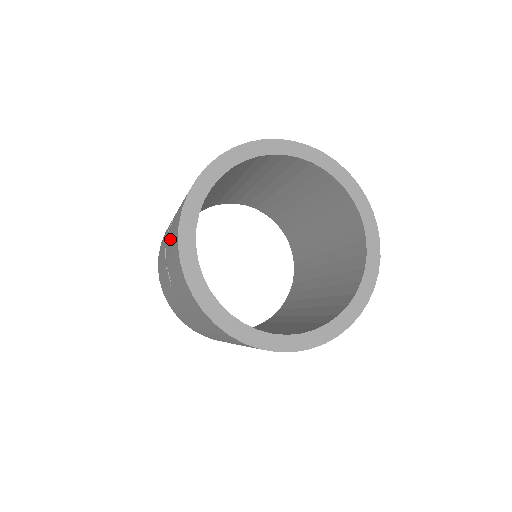
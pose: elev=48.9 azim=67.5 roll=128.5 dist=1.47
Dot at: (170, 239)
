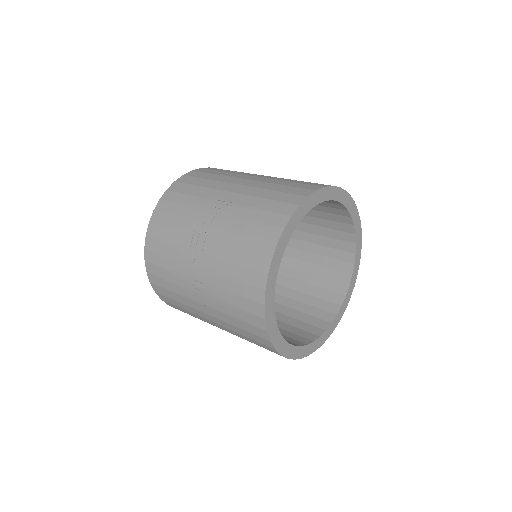
Dot at: (222, 277)
